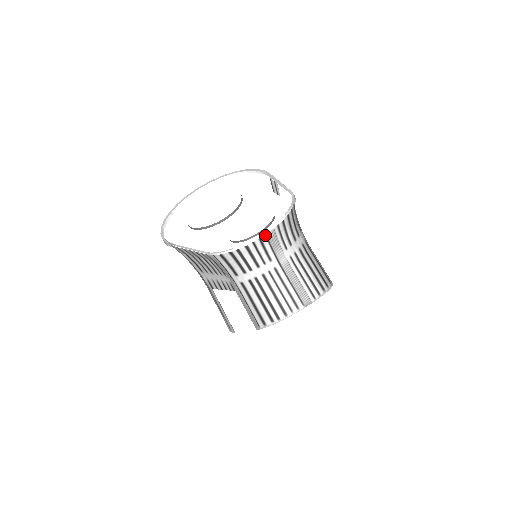
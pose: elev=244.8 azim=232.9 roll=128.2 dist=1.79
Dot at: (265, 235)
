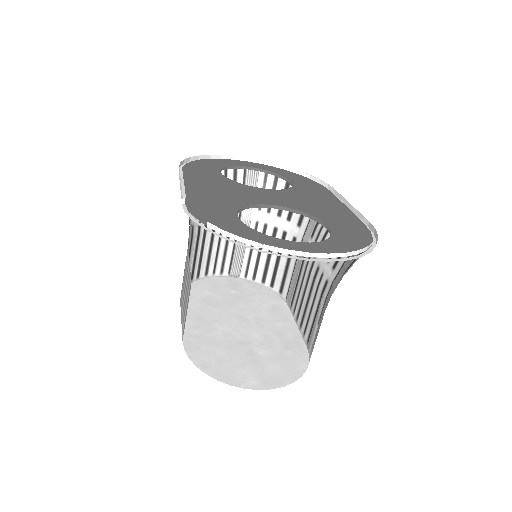
Dot at: occluded
